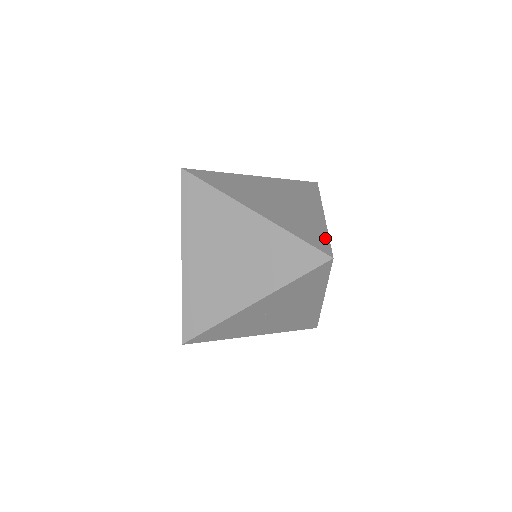
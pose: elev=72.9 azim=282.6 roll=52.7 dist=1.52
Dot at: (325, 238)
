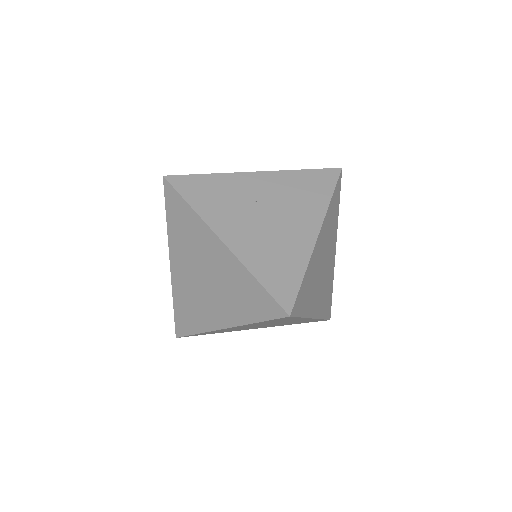
Dot at: occluded
